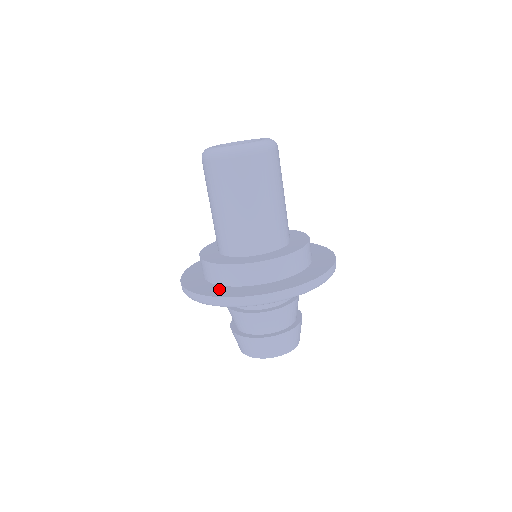
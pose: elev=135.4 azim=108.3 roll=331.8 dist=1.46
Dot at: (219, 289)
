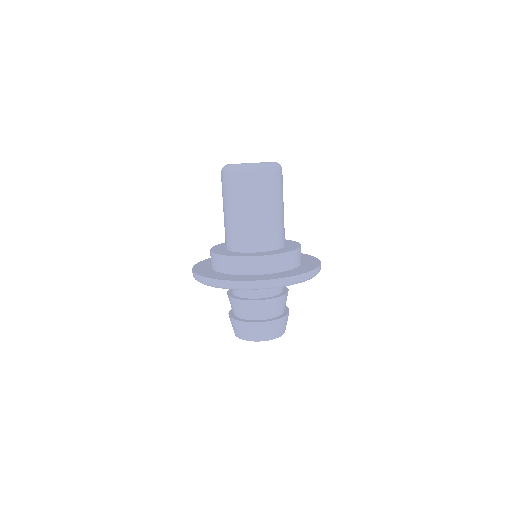
Dot at: (214, 274)
